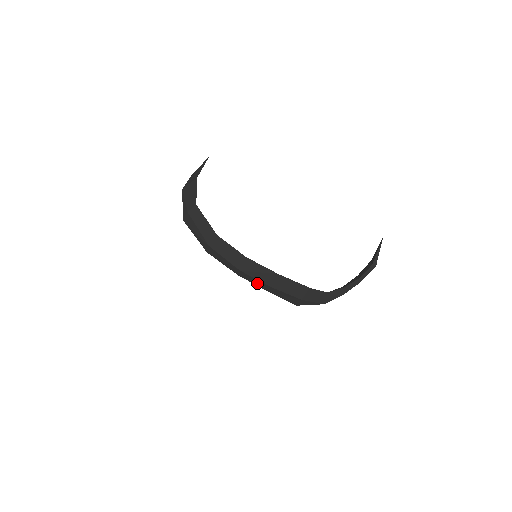
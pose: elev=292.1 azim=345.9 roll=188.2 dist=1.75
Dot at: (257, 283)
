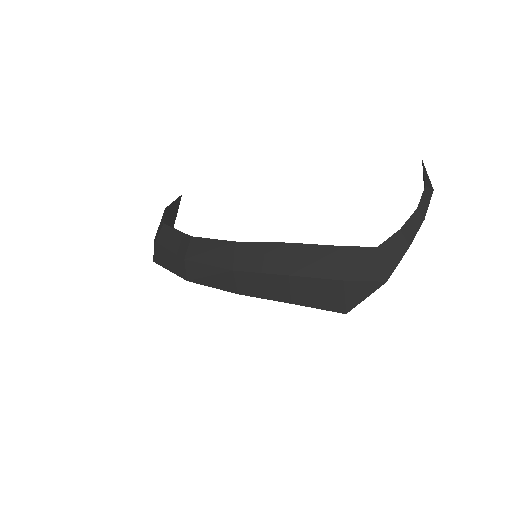
Dot at: (267, 289)
